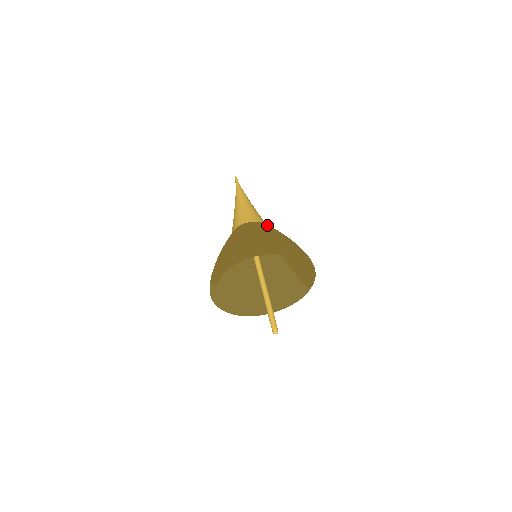
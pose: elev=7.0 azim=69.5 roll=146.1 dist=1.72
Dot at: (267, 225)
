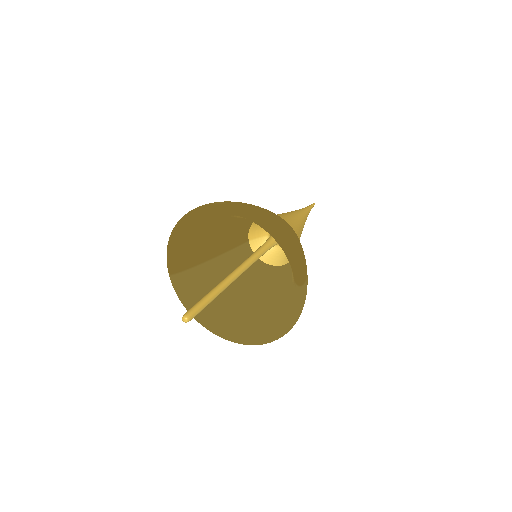
Dot at: occluded
